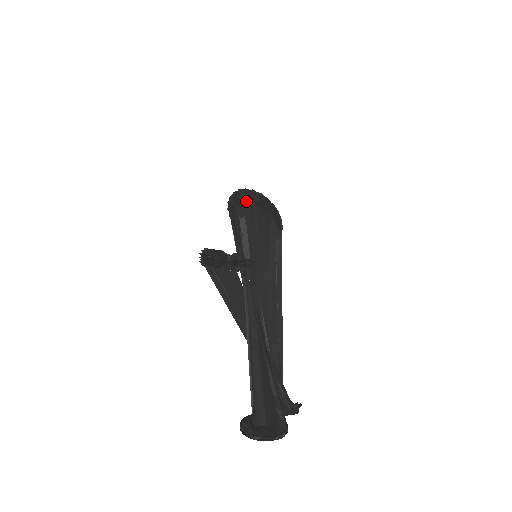
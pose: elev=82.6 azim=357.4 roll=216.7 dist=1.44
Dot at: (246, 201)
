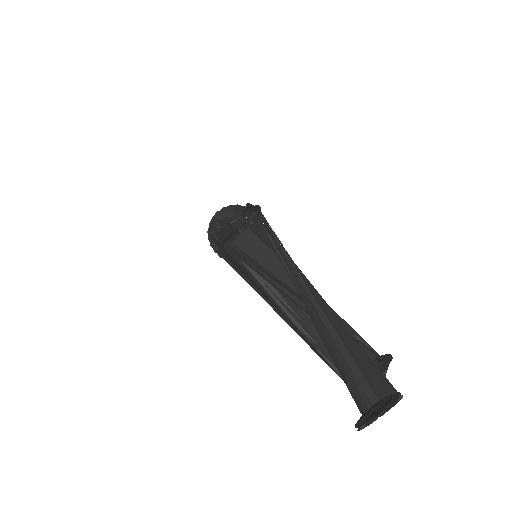
Dot at: (222, 222)
